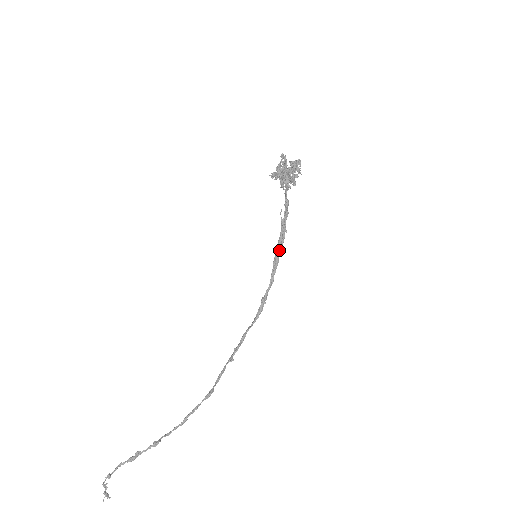
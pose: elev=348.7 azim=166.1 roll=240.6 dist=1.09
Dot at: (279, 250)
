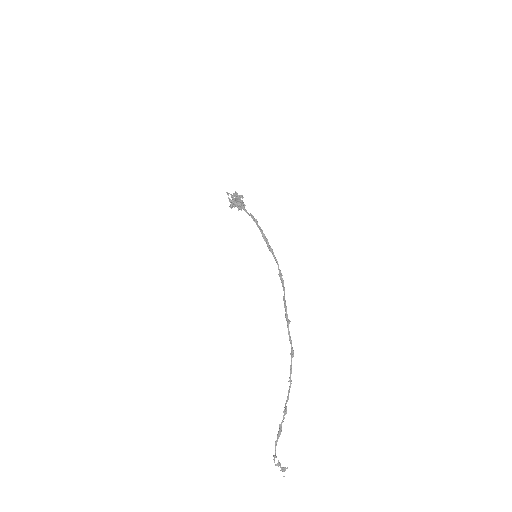
Dot at: (268, 242)
